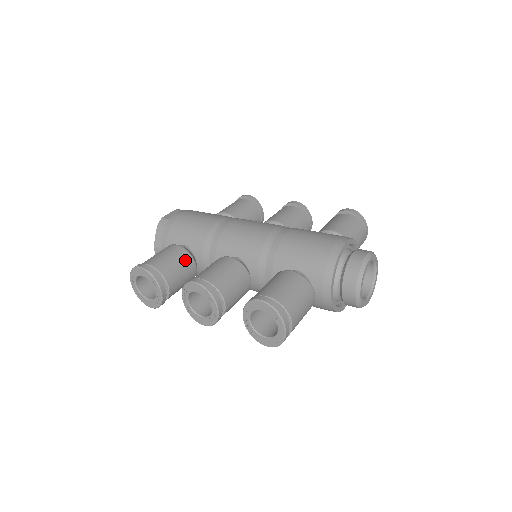
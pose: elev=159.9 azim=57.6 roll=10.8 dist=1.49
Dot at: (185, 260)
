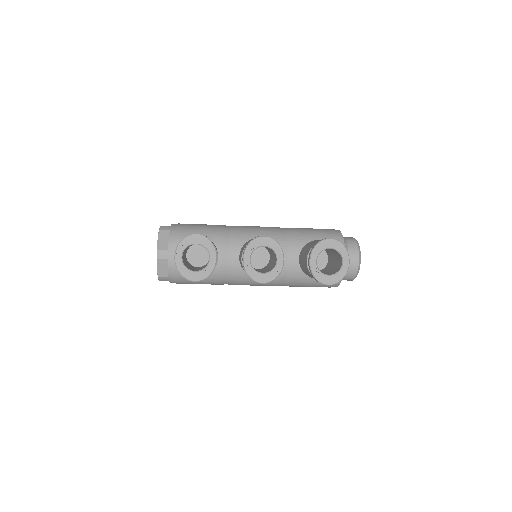
Dot at: occluded
